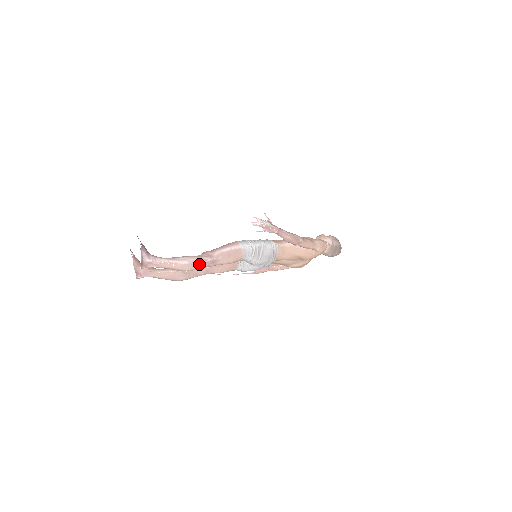
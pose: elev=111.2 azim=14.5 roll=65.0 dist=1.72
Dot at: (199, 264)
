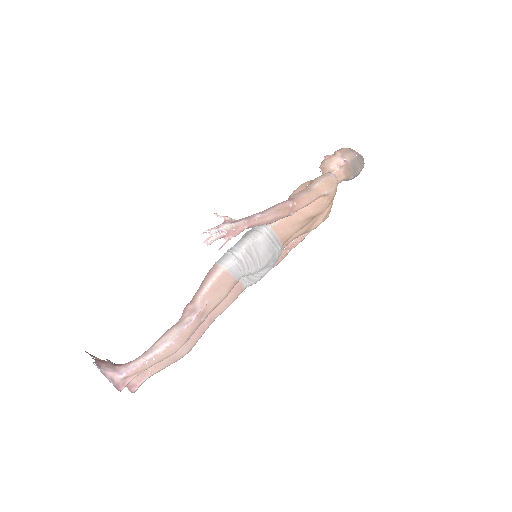
Dot at: (185, 333)
